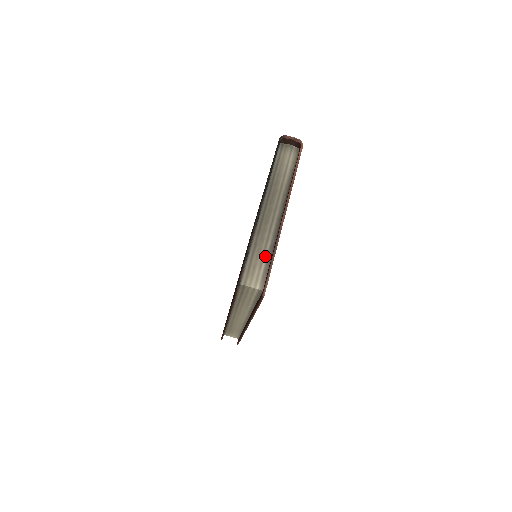
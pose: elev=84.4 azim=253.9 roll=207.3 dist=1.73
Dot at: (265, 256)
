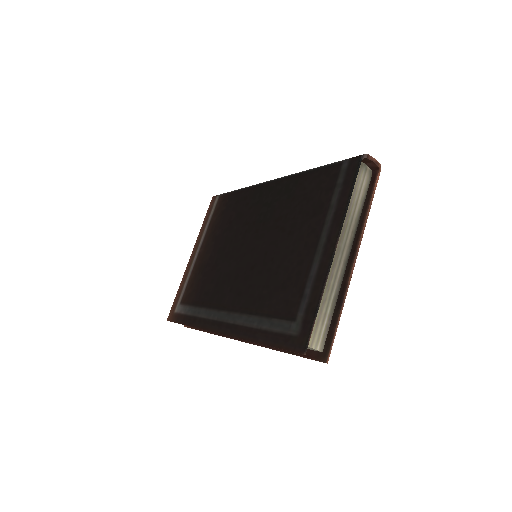
Dot at: (328, 309)
